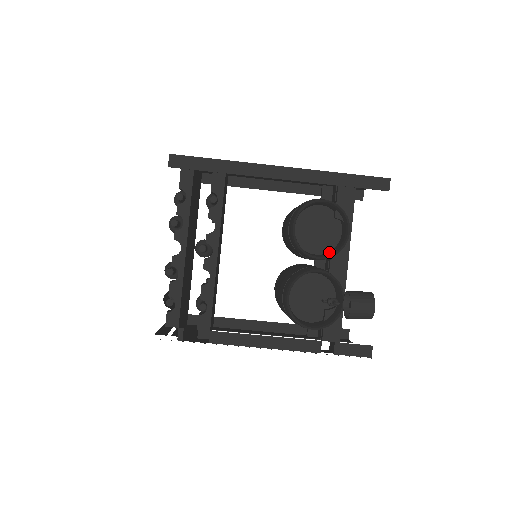
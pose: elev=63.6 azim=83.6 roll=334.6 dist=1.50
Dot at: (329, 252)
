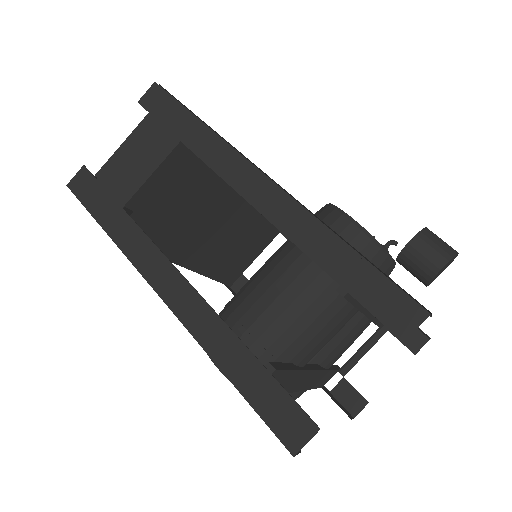
Dot at: occluded
